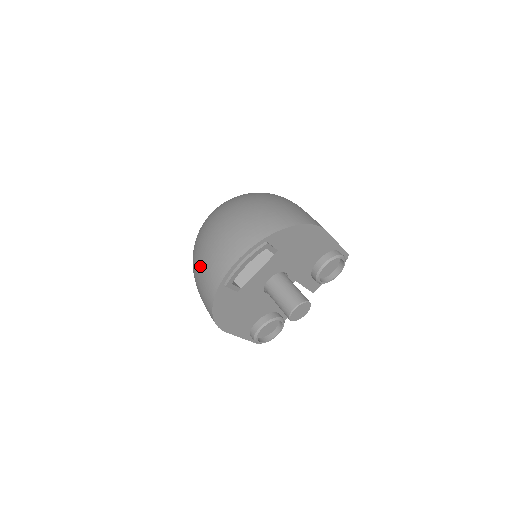
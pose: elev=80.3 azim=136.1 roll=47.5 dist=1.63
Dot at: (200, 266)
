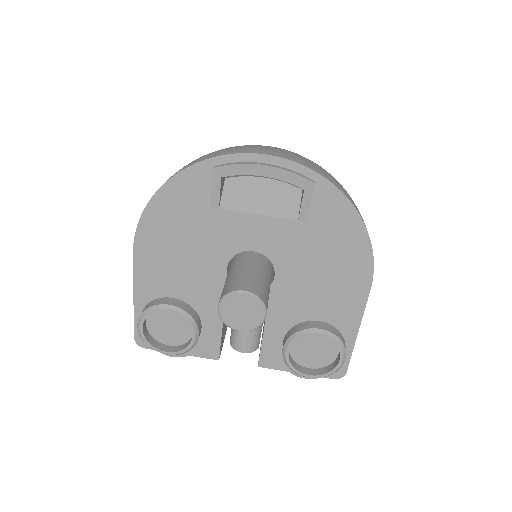
Dot at: occluded
